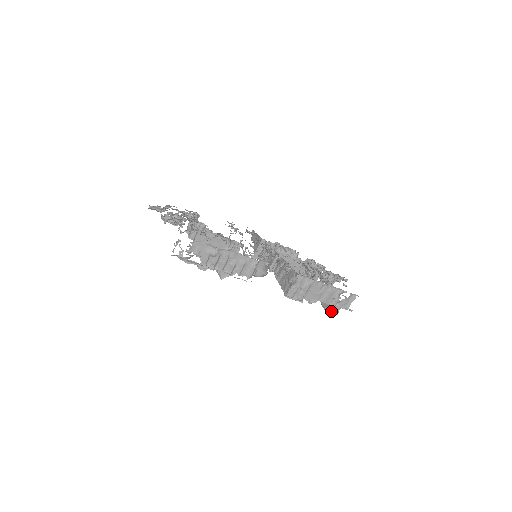
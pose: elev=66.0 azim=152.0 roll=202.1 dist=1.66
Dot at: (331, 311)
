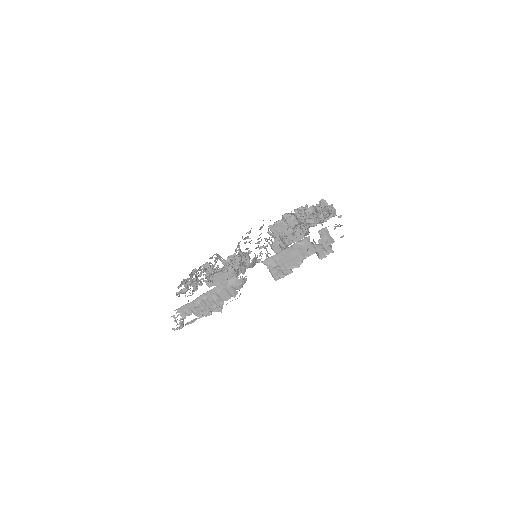
Dot at: (323, 255)
